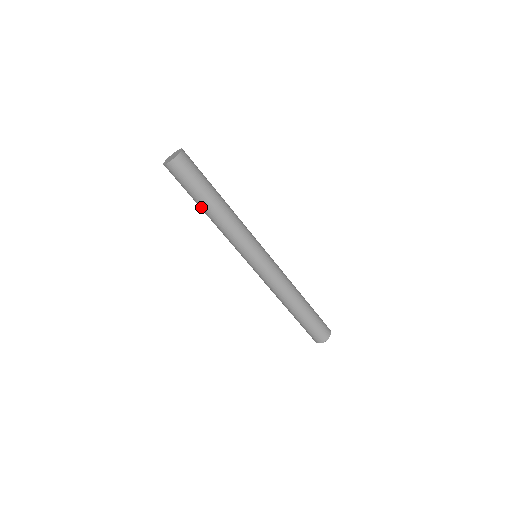
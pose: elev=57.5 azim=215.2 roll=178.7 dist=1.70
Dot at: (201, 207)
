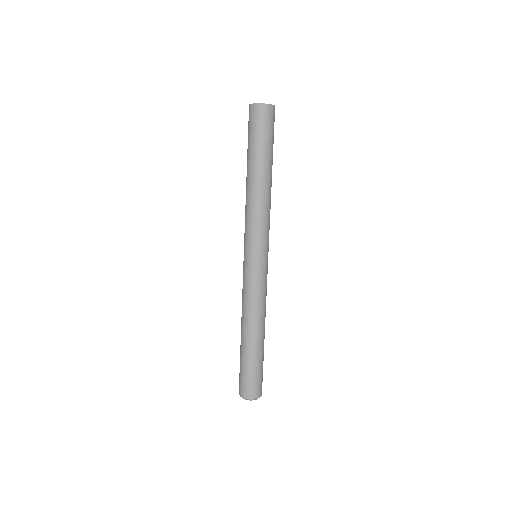
Dot at: (254, 167)
